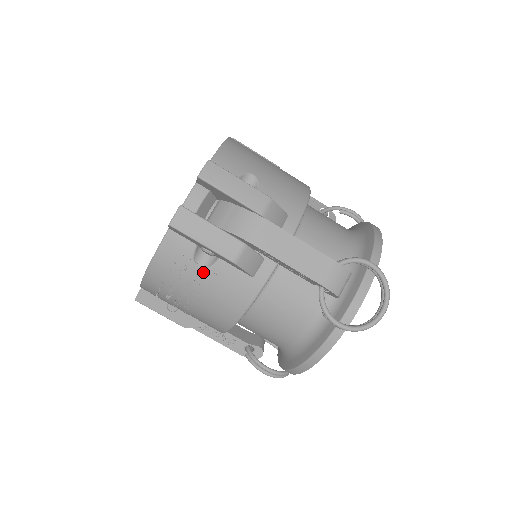
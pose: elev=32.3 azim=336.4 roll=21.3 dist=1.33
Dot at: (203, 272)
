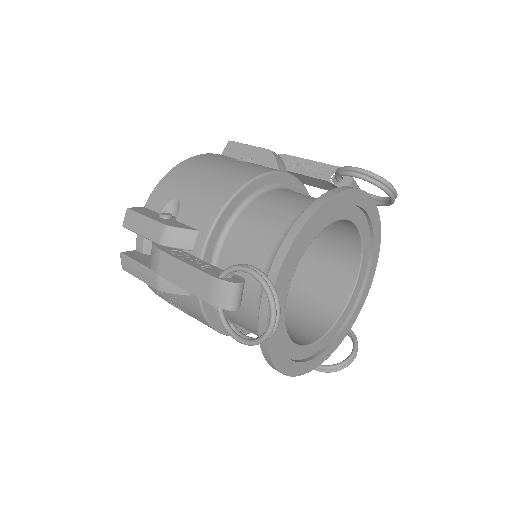
Dot at: (169, 296)
